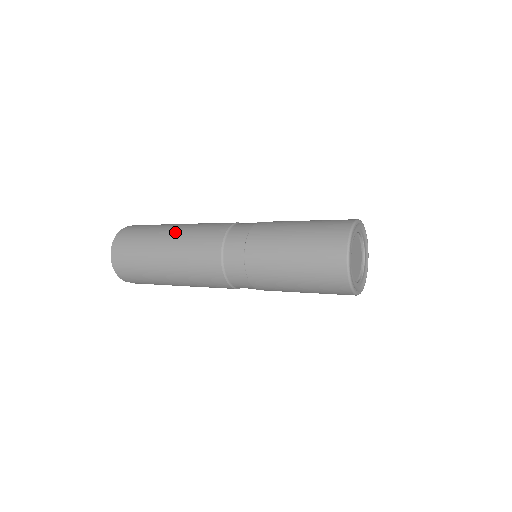
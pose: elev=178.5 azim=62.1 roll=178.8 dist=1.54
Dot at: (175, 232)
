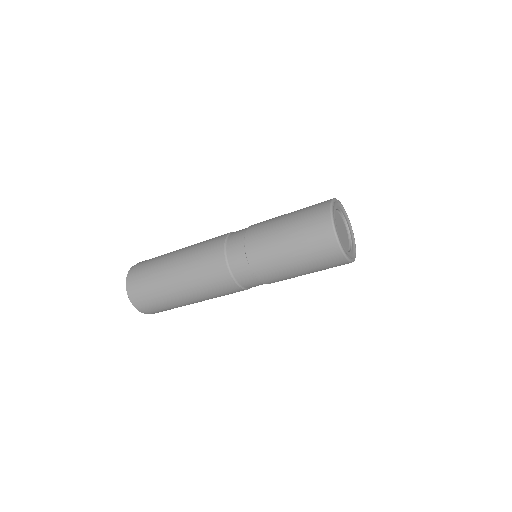
Dot at: occluded
